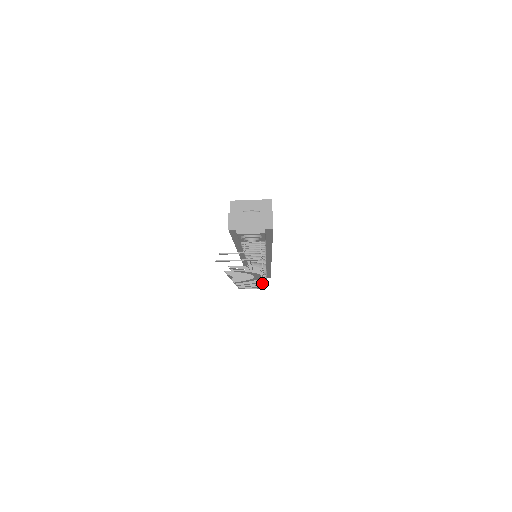
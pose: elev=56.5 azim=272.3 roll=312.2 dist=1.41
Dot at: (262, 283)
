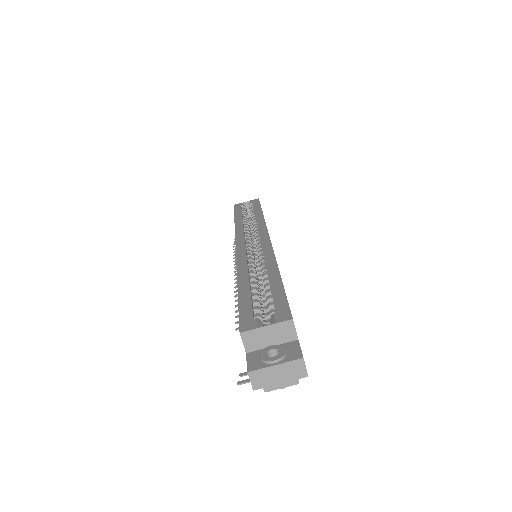
Dot at: occluded
